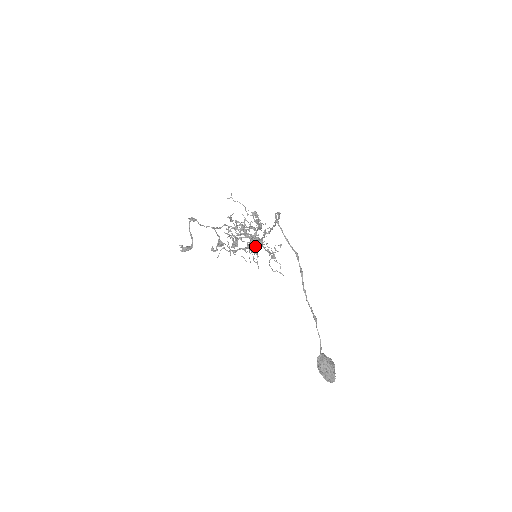
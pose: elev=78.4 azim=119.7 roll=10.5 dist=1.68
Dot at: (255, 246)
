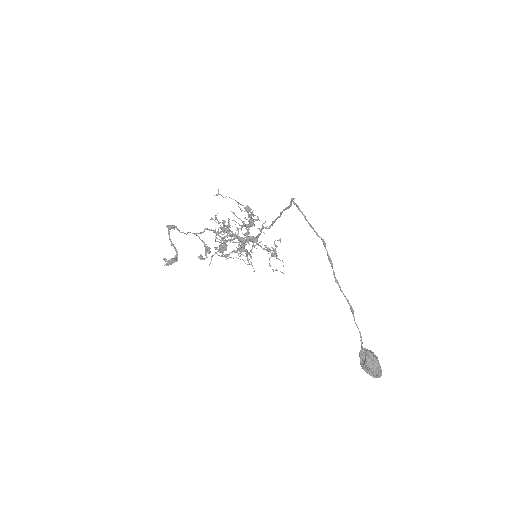
Dot at: (244, 247)
